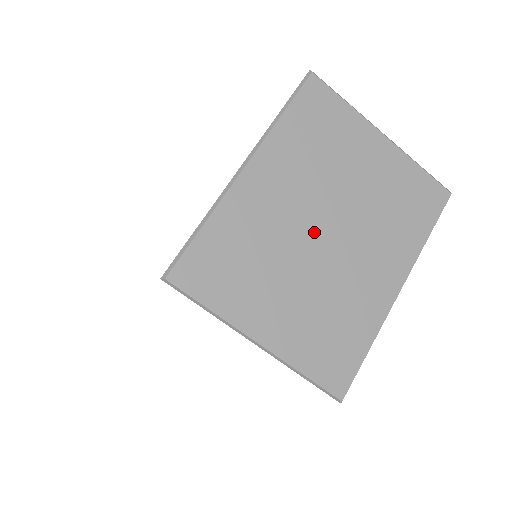
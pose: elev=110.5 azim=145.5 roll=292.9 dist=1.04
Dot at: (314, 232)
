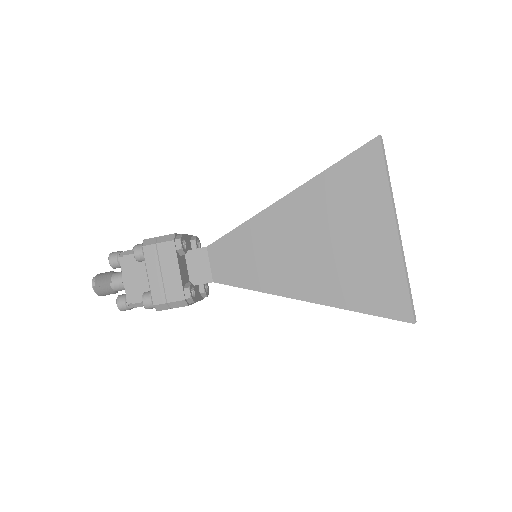
Dot at: occluded
